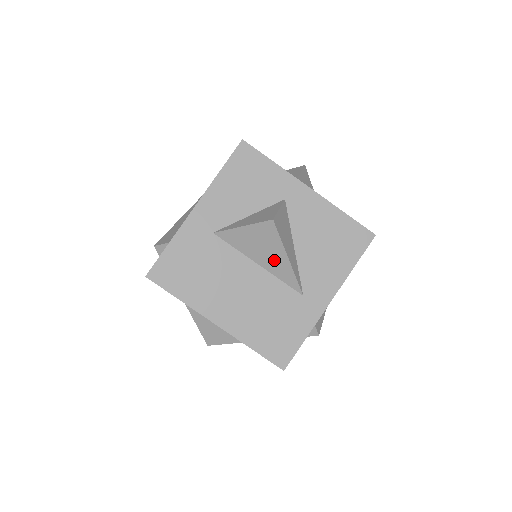
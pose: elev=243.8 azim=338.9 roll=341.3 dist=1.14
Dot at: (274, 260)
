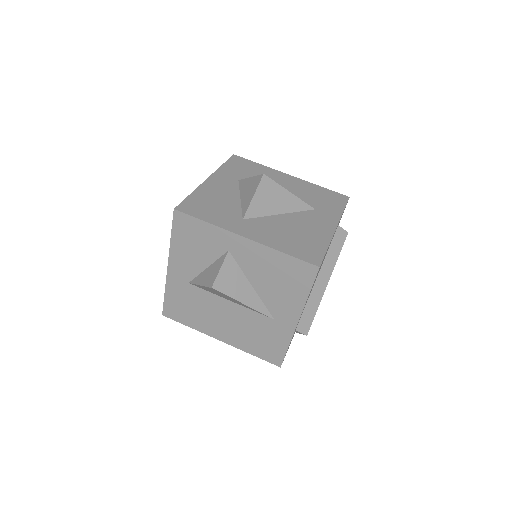
Dot at: (236, 302)
